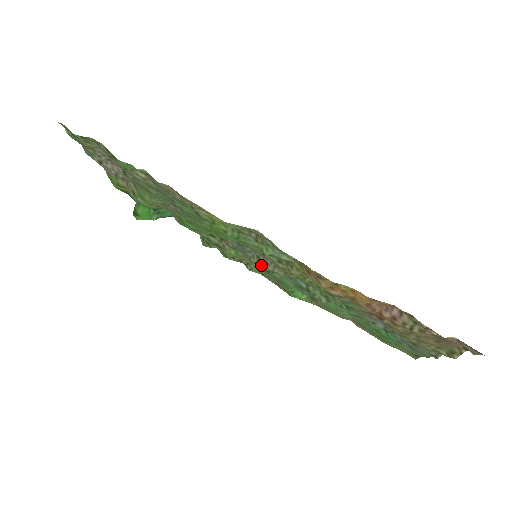
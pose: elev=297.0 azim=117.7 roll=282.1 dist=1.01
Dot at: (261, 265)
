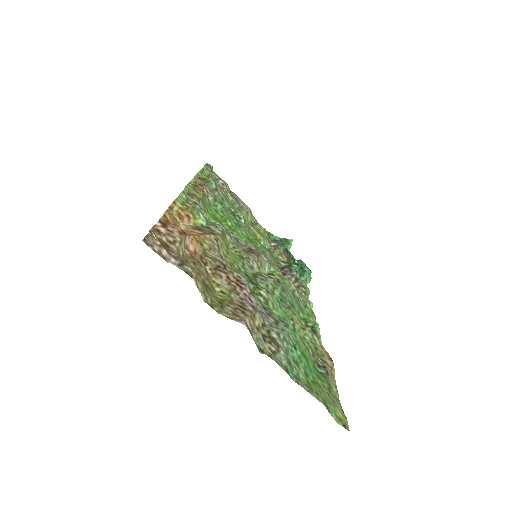
Dot at: (290, 287)
